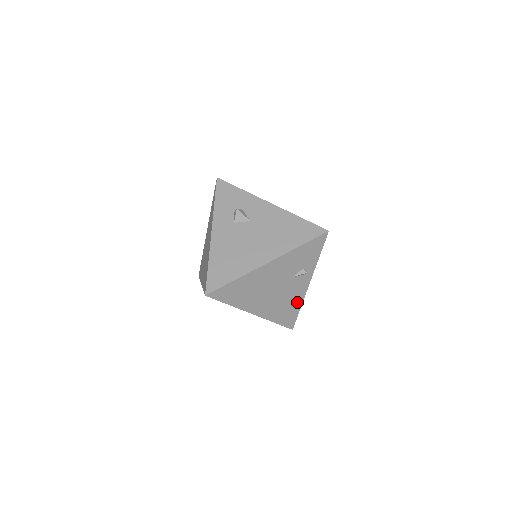
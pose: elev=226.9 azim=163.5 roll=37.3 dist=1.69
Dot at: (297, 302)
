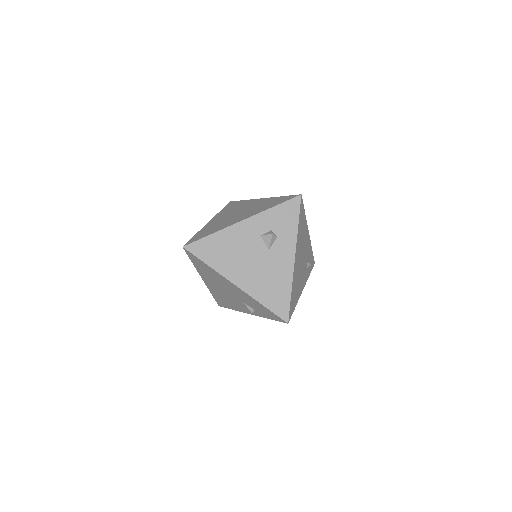
Dot at: (234, 307)
